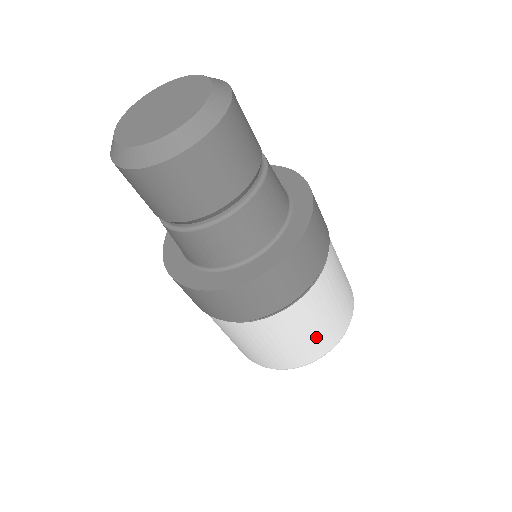
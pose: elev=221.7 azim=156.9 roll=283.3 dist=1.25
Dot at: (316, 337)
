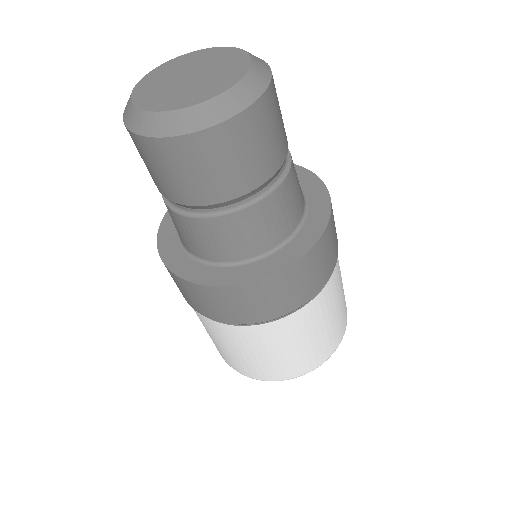
Dot at: (298, 356)
